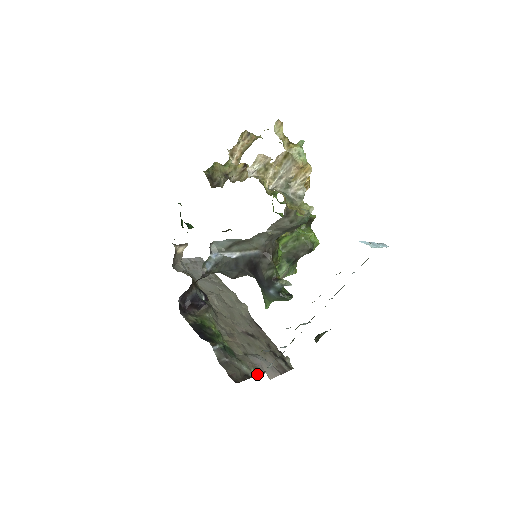
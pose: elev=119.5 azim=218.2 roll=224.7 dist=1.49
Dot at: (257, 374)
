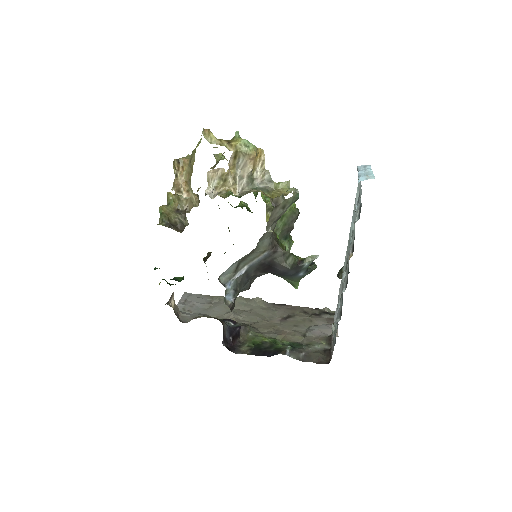
Dot at: (329, 342)
